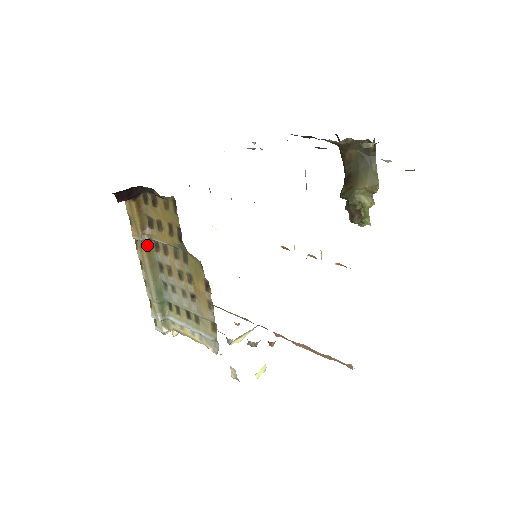
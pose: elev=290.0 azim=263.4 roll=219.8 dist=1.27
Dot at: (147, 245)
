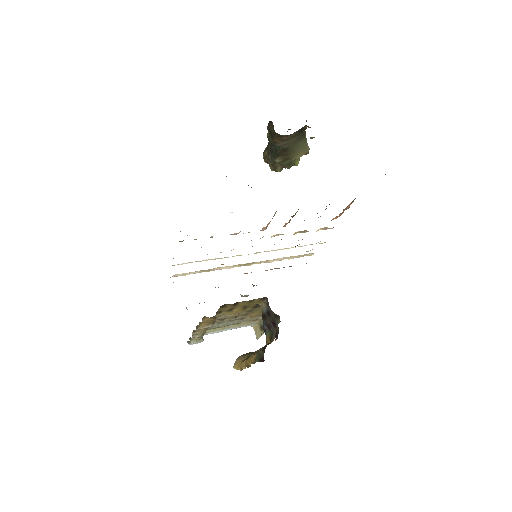
Dot at: occluded
